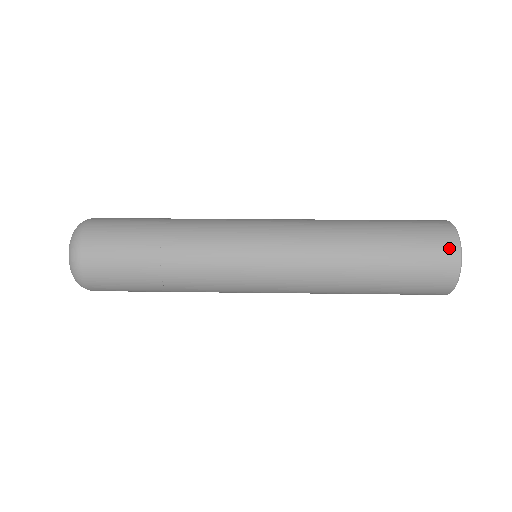
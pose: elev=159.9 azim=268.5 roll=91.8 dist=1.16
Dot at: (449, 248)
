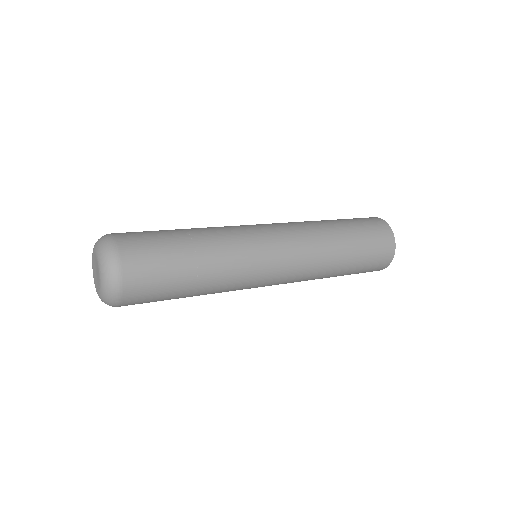
Dot at: (388, 259)
